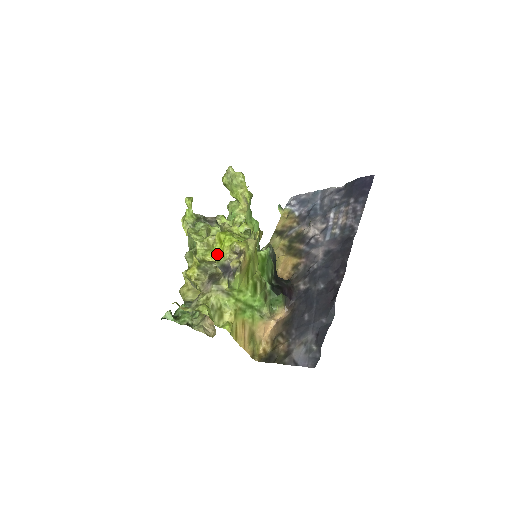
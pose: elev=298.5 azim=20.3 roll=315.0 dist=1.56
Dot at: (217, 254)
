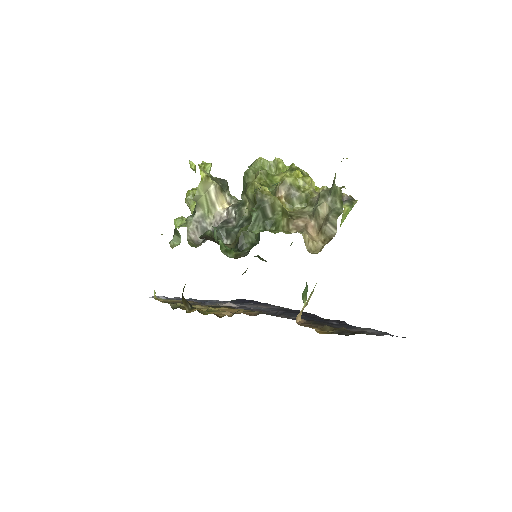
Dot at: occluded
